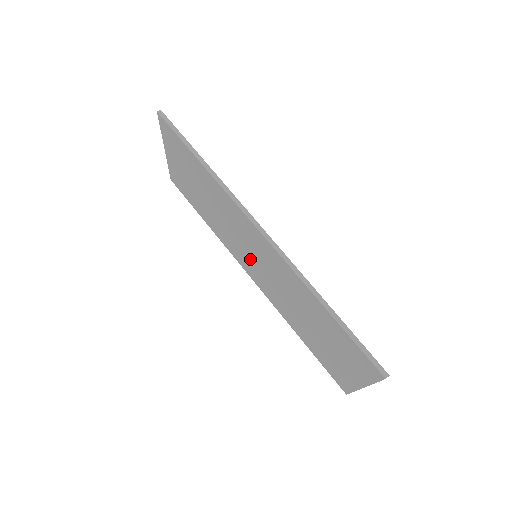
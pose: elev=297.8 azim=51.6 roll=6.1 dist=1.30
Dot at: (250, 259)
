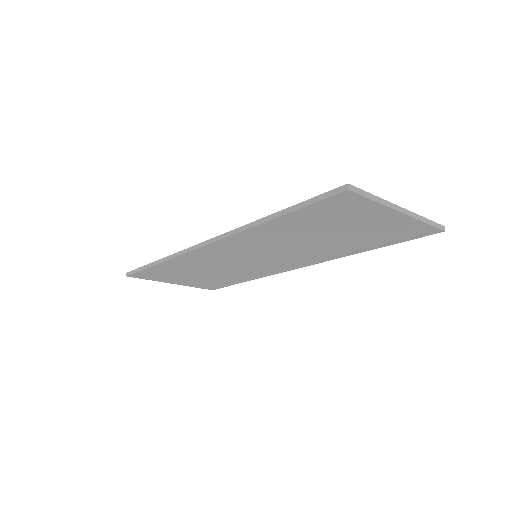
Dot at: (264, 262)
